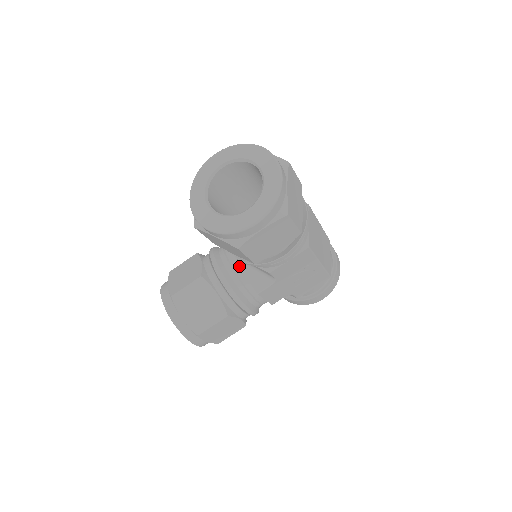
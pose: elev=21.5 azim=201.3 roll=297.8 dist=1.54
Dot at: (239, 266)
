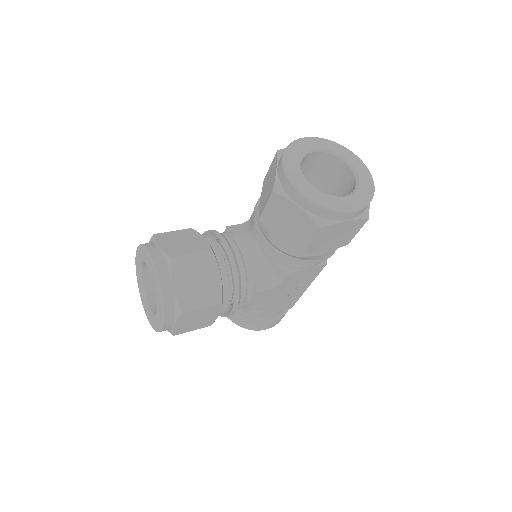
Dot at: (249, 256)
